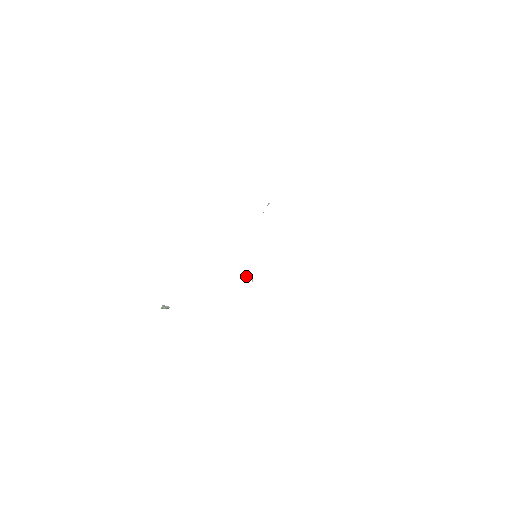
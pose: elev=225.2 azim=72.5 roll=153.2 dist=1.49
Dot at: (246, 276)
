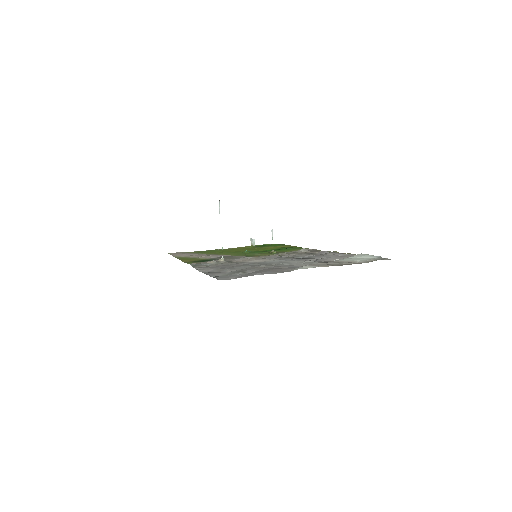
Dot at: occluded
